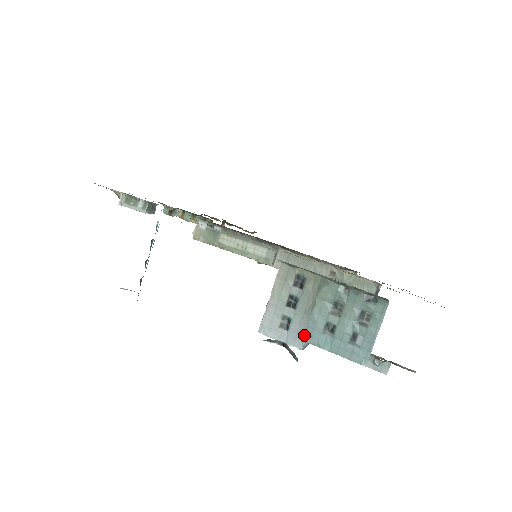
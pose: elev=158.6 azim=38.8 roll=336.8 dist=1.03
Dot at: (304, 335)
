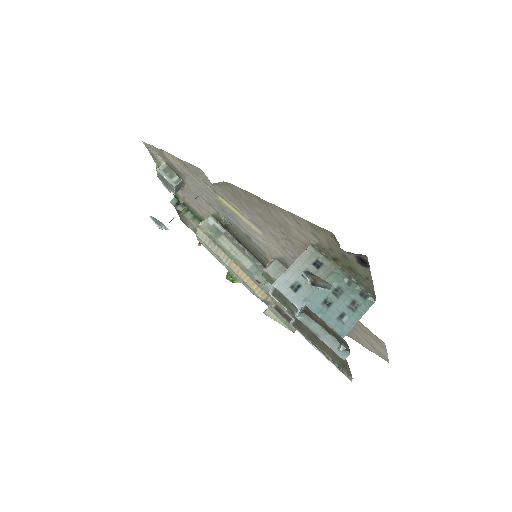
Dot at: (307, 300)
